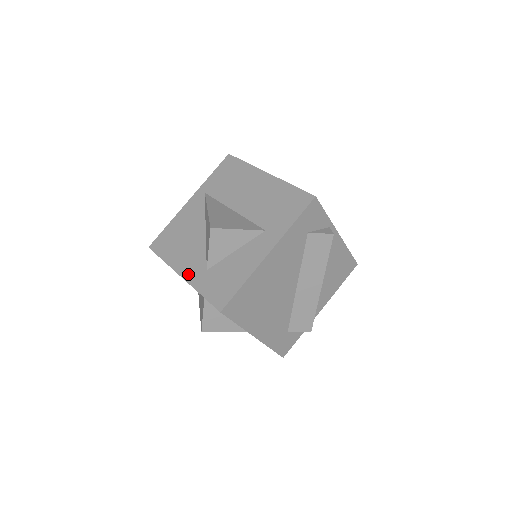
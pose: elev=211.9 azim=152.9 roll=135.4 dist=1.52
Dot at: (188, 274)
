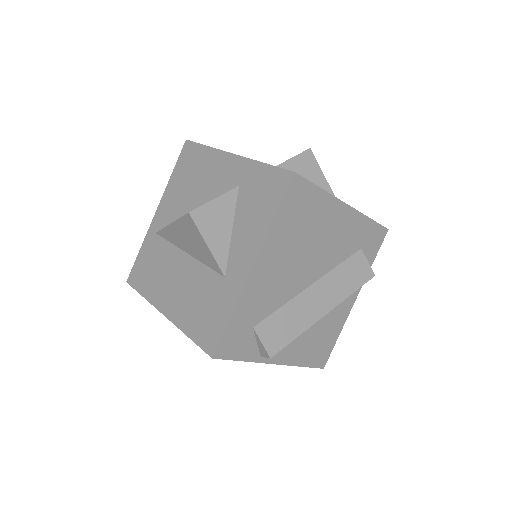
Dot at: occluded
